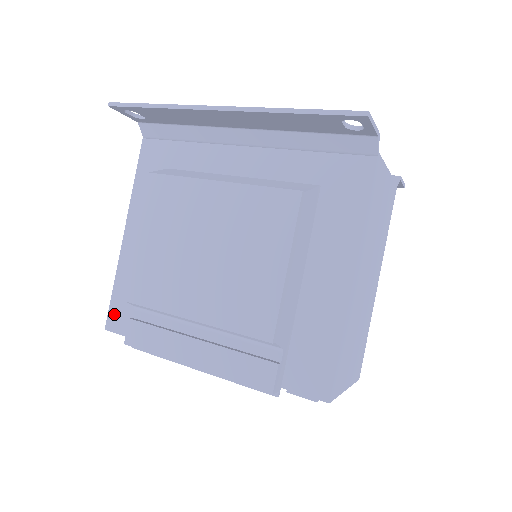
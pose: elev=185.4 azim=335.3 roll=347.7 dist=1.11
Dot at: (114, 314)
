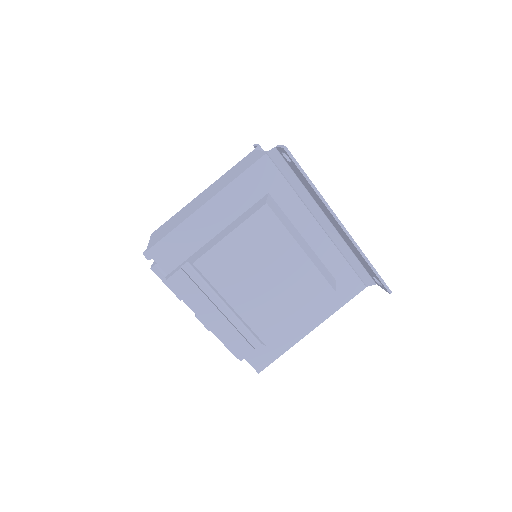
Dot at: (161, 248)
